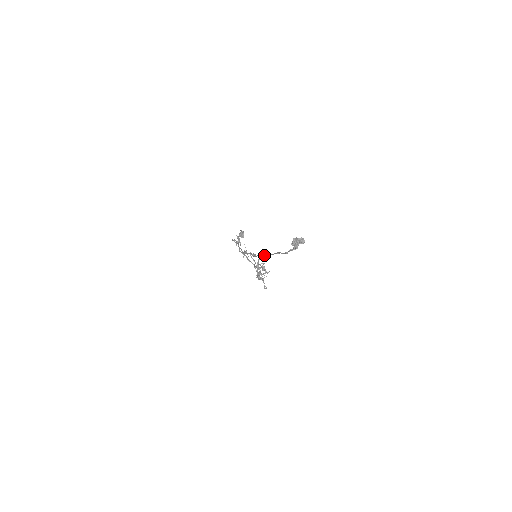
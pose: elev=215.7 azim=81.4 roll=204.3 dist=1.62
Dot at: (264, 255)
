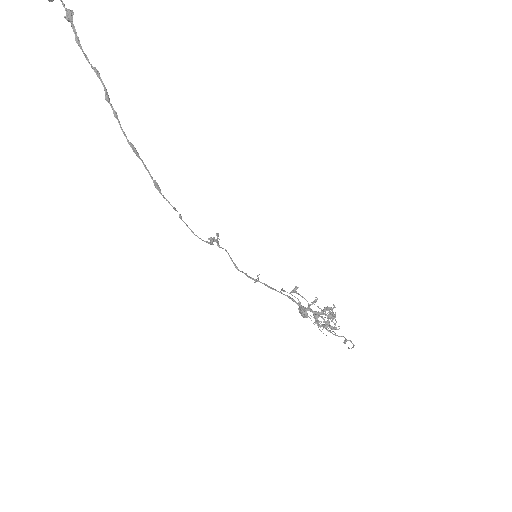
Dot at: (113, 113)
